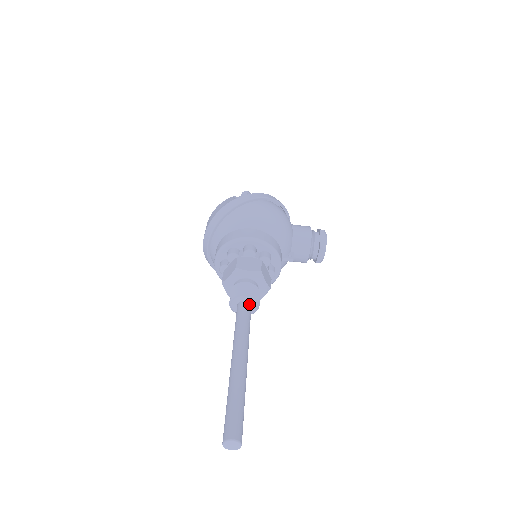
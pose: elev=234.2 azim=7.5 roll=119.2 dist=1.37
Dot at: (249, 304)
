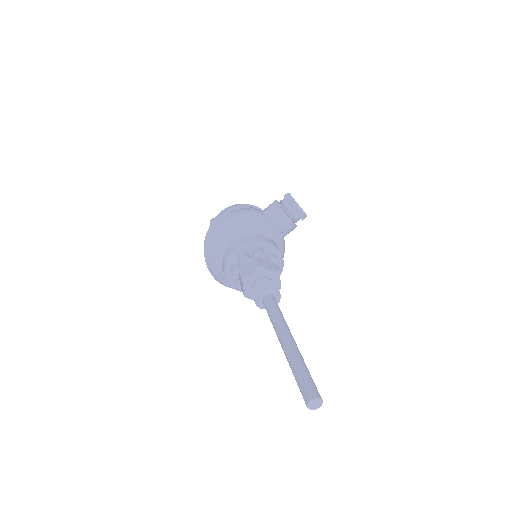
Dot at: (269, 296)
